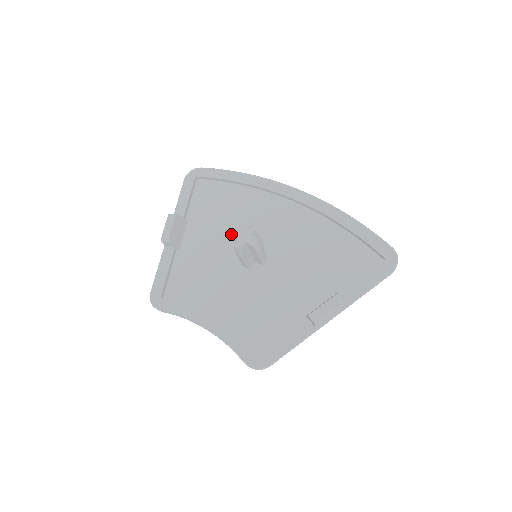
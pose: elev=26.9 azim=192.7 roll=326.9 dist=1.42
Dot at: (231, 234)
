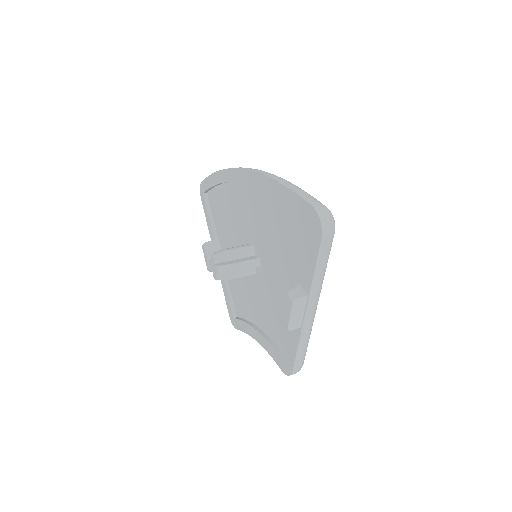
Dot at: (237, 241)
